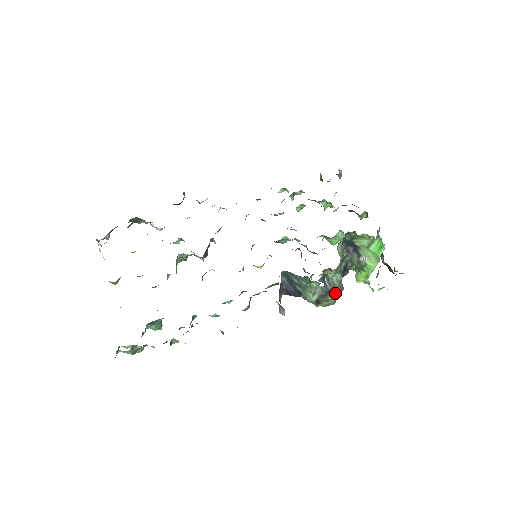
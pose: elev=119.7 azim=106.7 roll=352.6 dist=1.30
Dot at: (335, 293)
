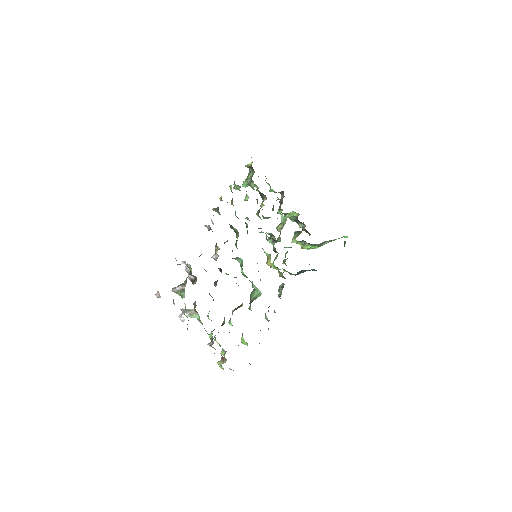
Dot at: occluded
